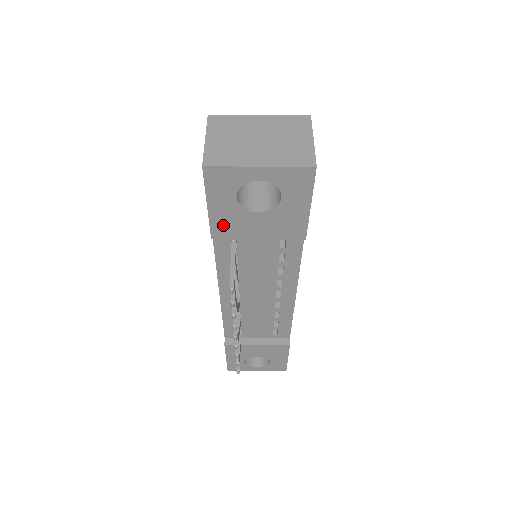
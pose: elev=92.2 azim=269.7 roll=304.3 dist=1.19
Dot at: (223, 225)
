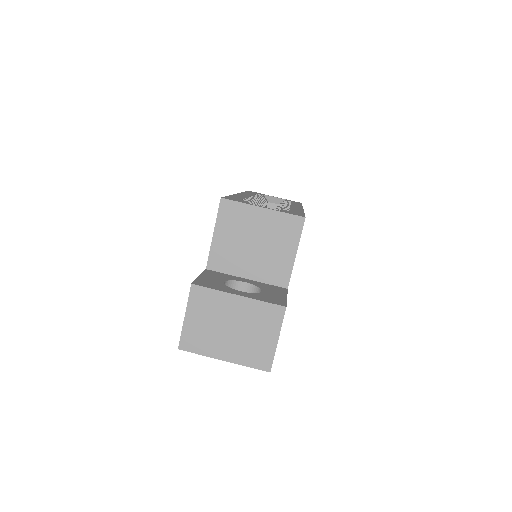
Dot at: occluded
